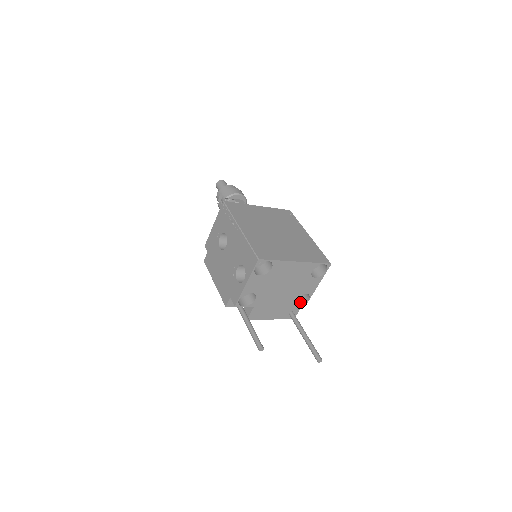
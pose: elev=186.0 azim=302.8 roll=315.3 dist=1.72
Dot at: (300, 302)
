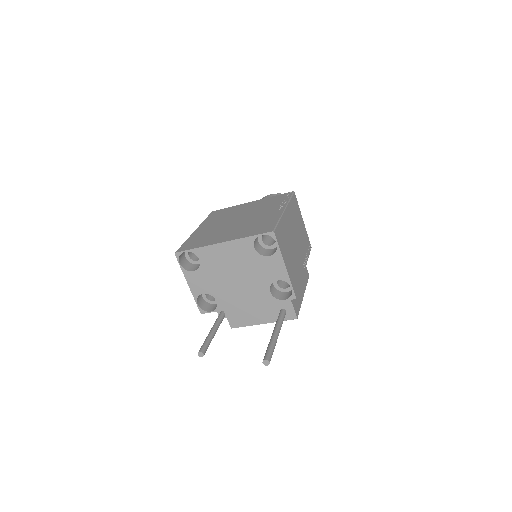
Dot at: (290, 294)
